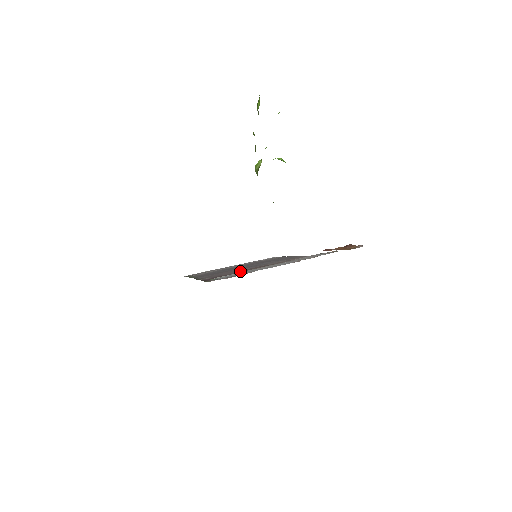
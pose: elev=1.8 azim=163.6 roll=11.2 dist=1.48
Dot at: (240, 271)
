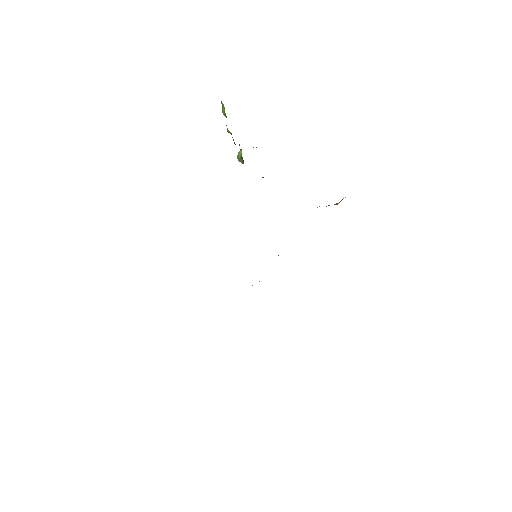
Dot at: occluded
